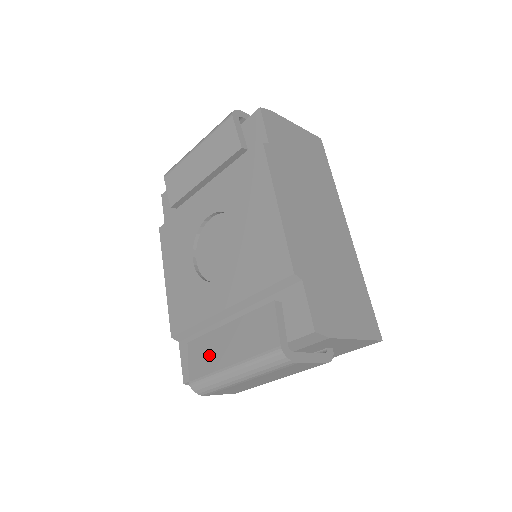
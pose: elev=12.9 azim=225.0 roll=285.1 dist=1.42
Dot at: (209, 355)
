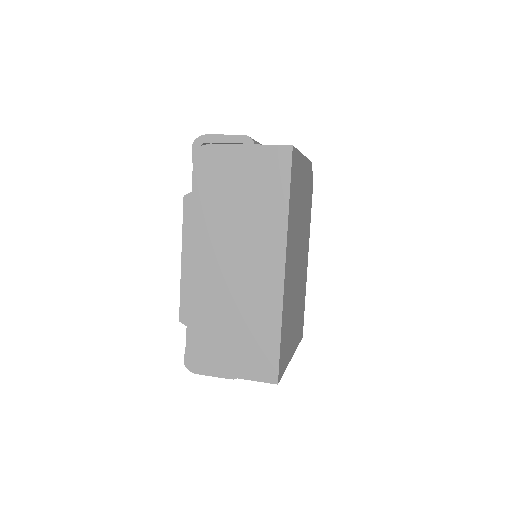
Dot at: occluded
